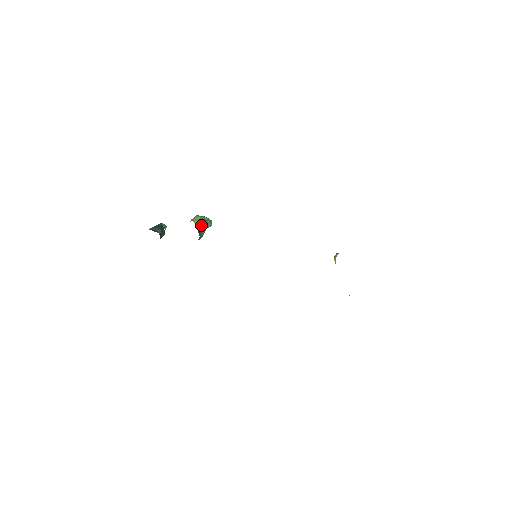
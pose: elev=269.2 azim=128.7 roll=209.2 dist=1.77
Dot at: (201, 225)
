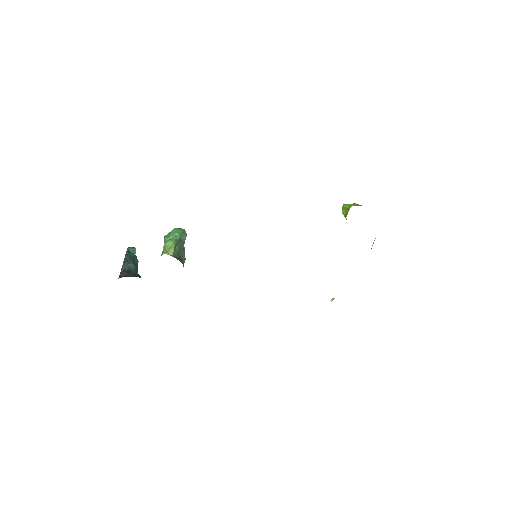
Dot at: (177, 249)
